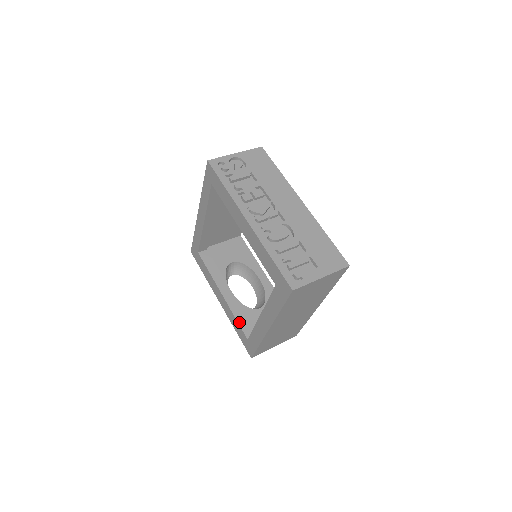
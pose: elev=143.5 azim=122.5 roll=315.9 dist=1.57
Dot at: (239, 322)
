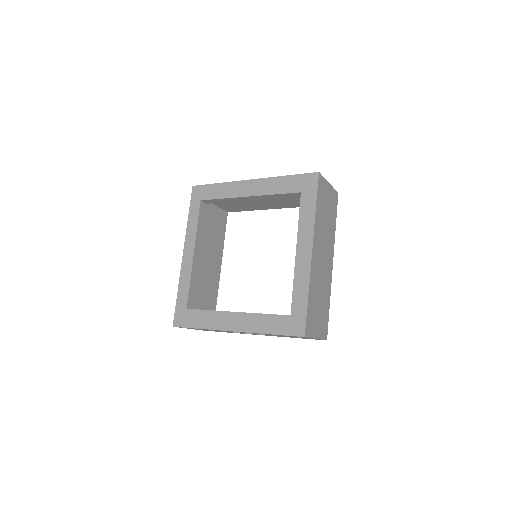
Dot at: (270, 314)
